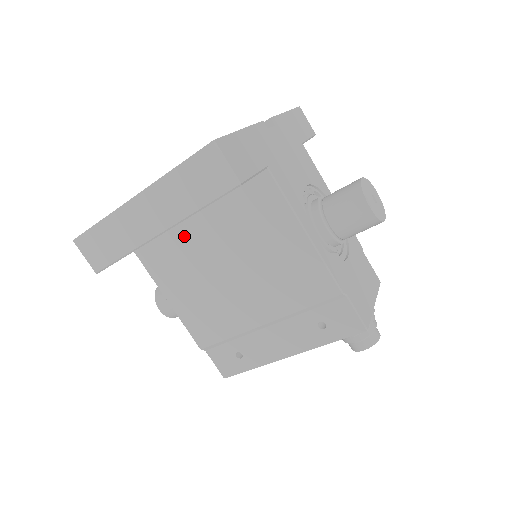
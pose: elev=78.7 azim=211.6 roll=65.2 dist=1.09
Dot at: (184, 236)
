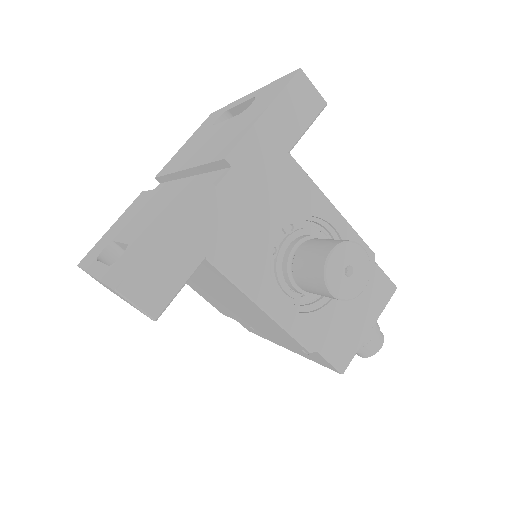
Dot at: occluded
